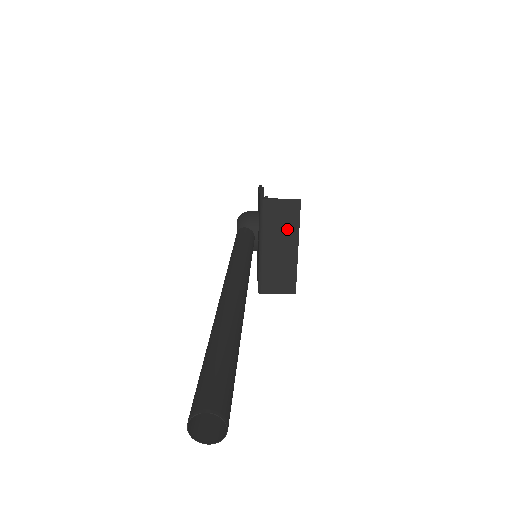
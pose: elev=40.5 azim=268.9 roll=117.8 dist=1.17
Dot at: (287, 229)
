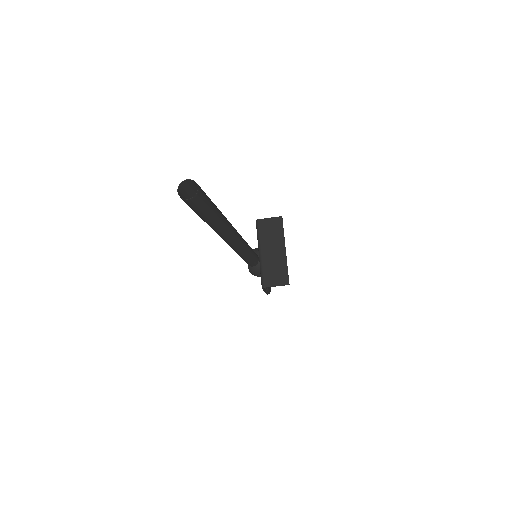
Dot at: (276, 237)
